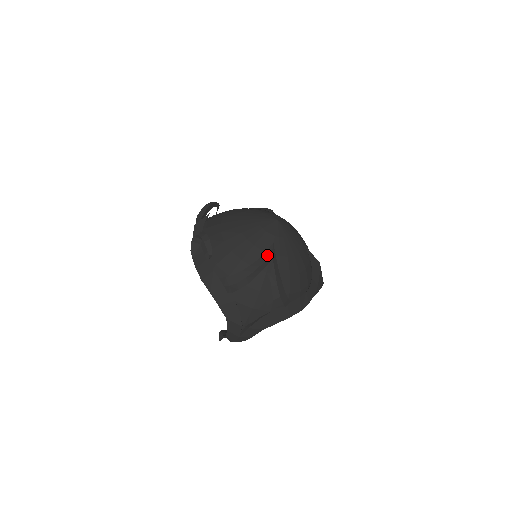
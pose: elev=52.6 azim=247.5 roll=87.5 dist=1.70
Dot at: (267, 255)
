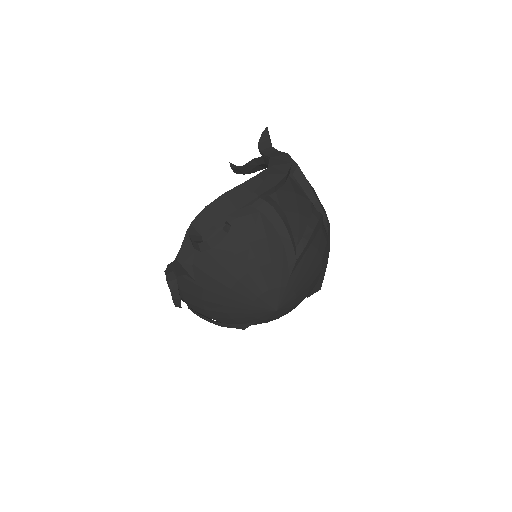
Dot at: (241, 327)
